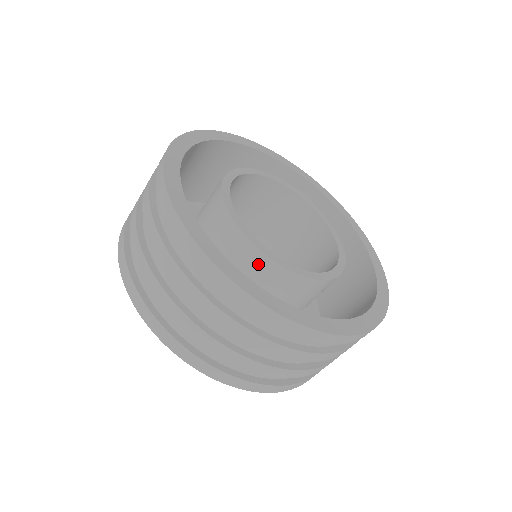
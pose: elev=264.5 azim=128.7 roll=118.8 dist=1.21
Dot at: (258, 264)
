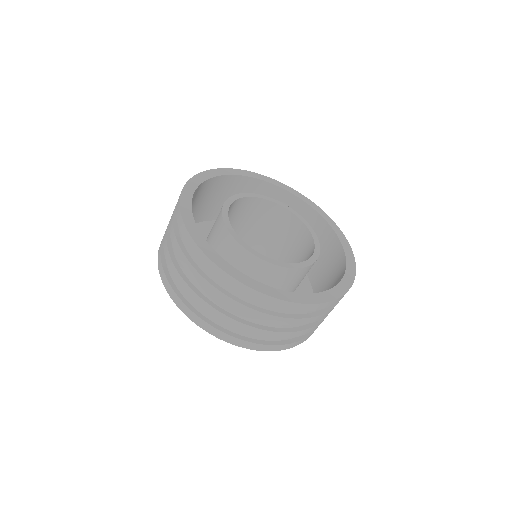
Dot at: (219, 219)
